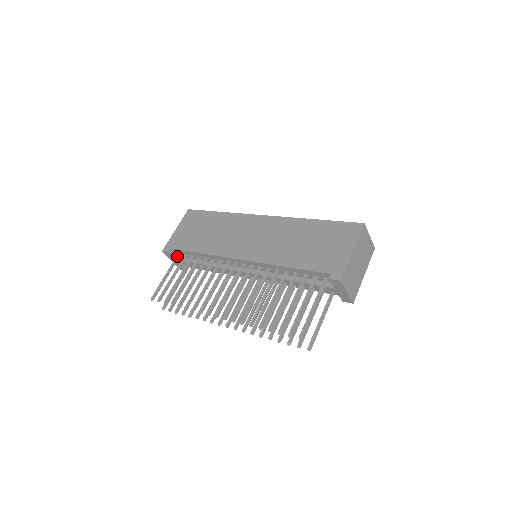
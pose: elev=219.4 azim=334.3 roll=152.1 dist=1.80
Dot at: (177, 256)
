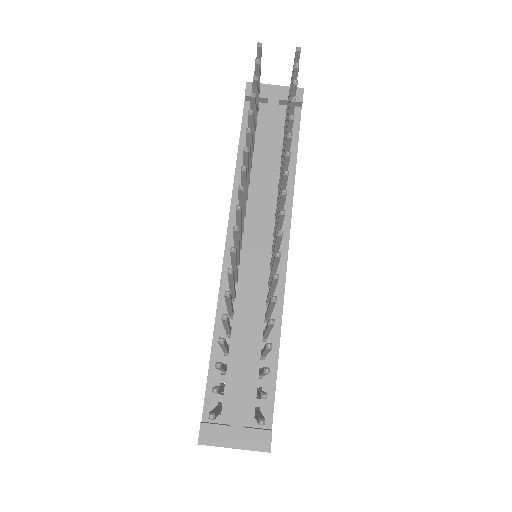
Dot at: occluded
